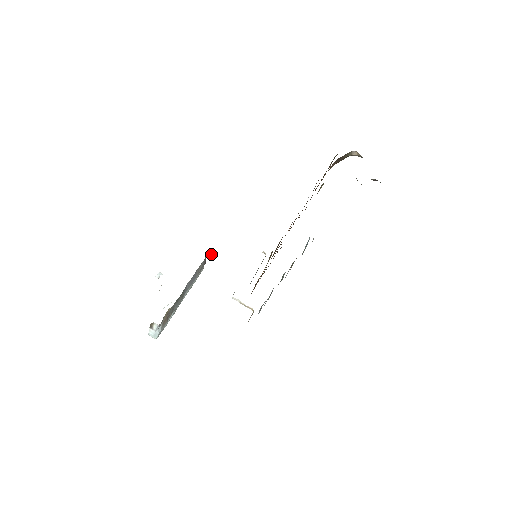
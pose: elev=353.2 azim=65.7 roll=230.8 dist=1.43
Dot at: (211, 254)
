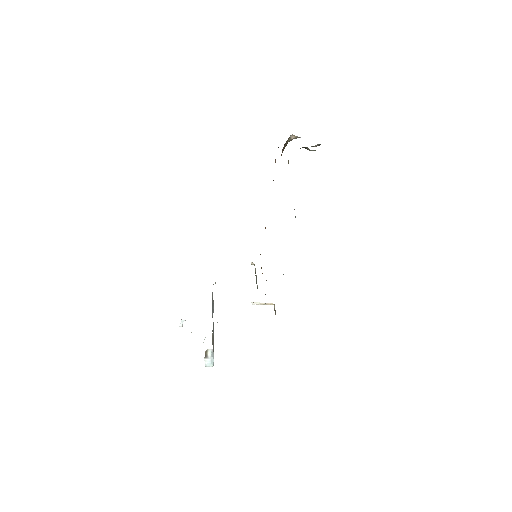
Dot at: (215, 283)
